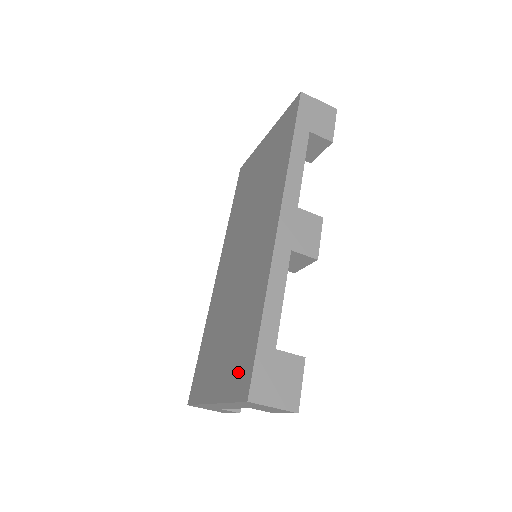
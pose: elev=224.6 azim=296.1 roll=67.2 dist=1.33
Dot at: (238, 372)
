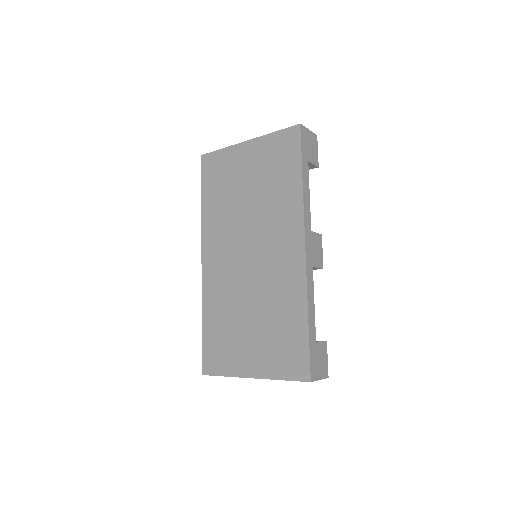
Dot at: (287, 359)
